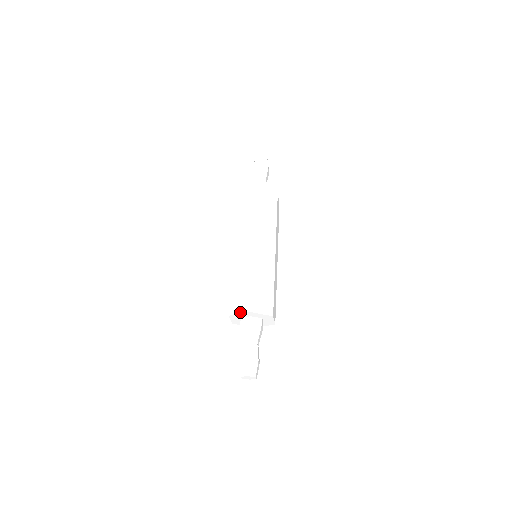
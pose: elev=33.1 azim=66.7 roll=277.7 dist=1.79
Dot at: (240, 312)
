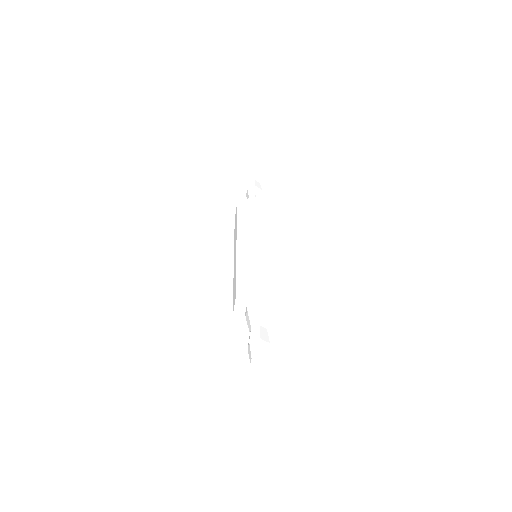
Dot at: (234, 305)
